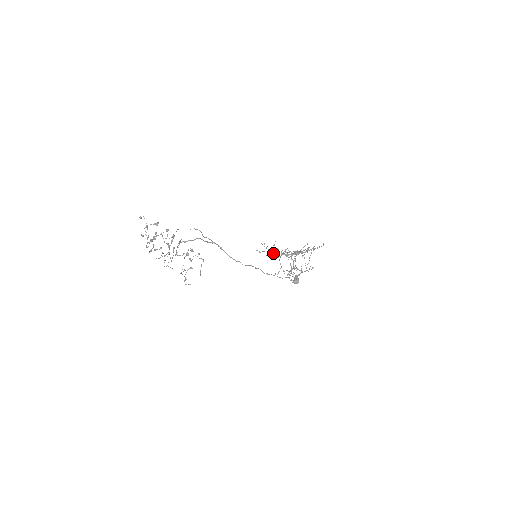
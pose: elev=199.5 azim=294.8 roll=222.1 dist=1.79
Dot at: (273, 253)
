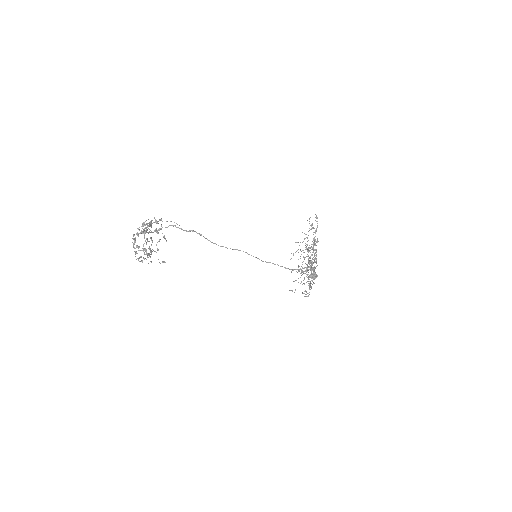
Dot at: occluded
